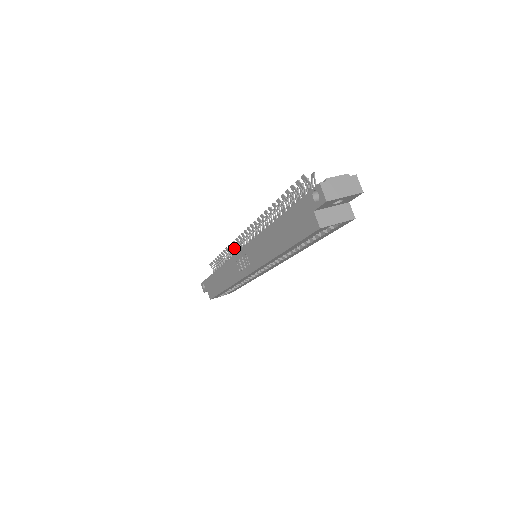
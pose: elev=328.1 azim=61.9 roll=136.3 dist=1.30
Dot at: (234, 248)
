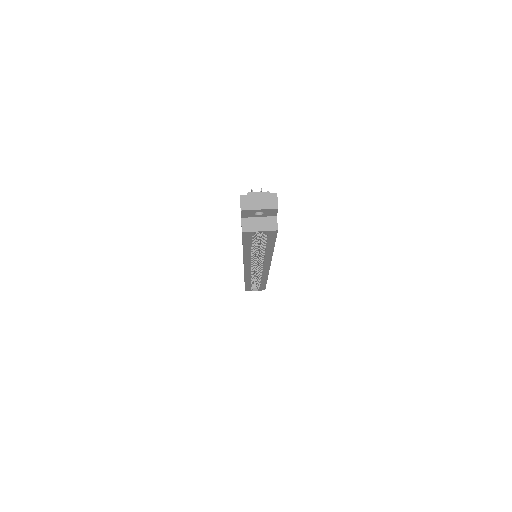
Dot at: occluded
